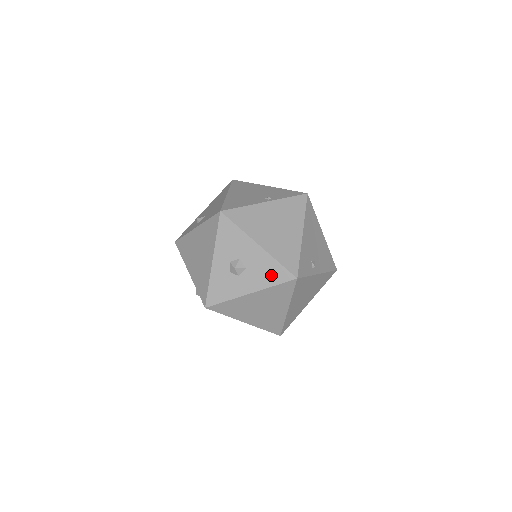
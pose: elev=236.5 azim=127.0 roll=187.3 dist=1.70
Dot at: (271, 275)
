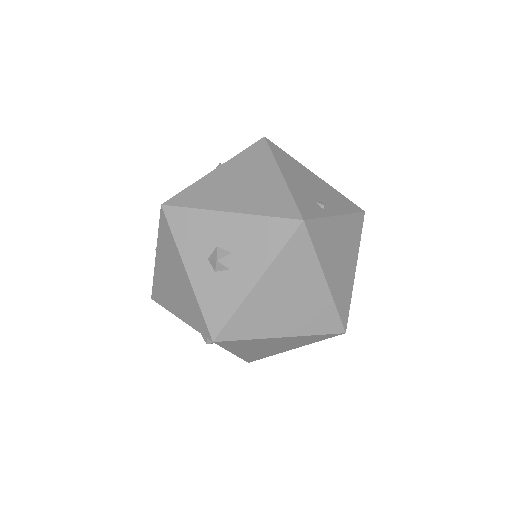
Dot at: (268, 239)
